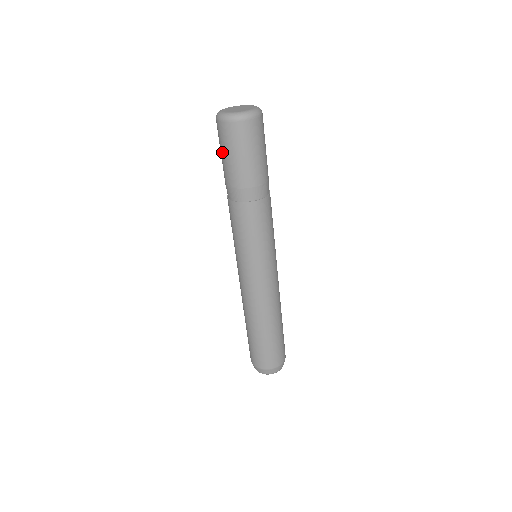
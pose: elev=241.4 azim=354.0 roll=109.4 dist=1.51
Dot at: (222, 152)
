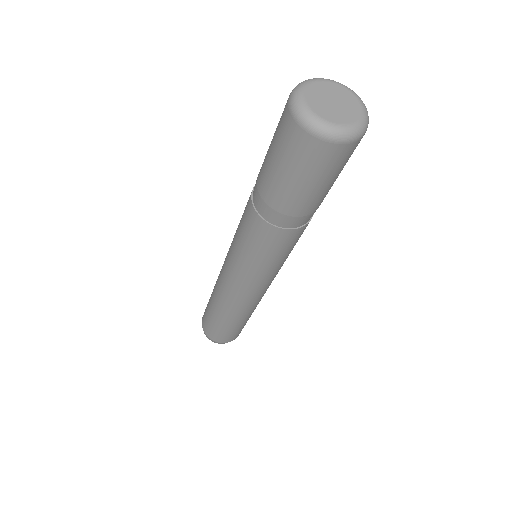
Dot at: (280, 164)
